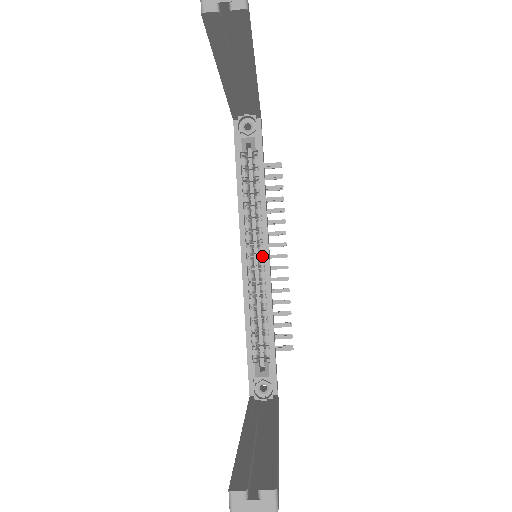
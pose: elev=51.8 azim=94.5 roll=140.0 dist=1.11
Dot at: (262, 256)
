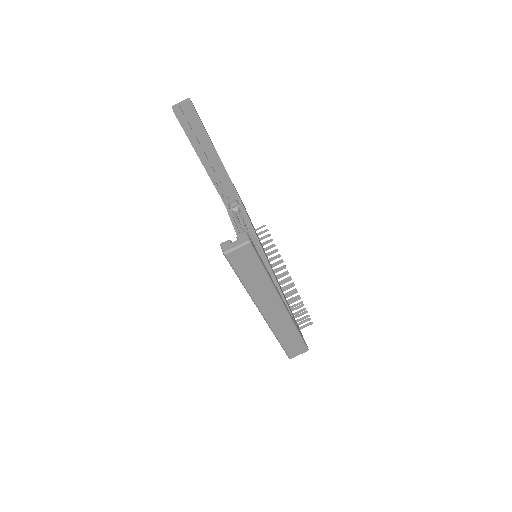
Dot at: (261, 257)
